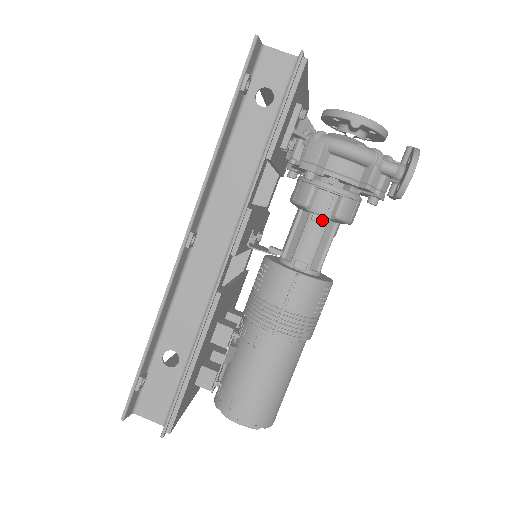
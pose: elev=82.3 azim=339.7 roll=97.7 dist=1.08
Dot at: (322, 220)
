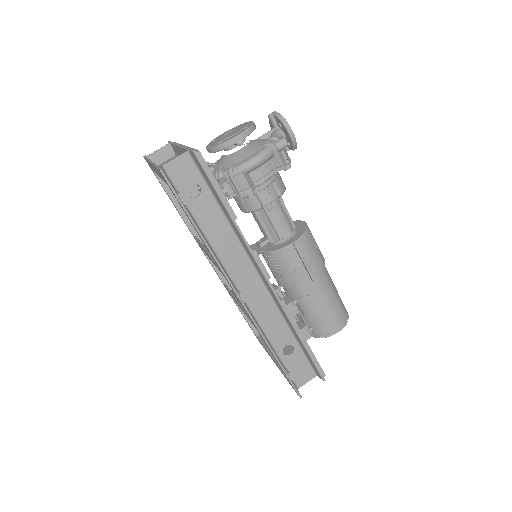
Dot at: (274, 205)
